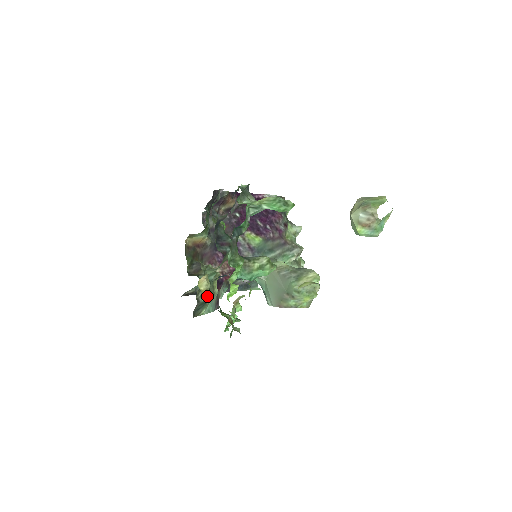
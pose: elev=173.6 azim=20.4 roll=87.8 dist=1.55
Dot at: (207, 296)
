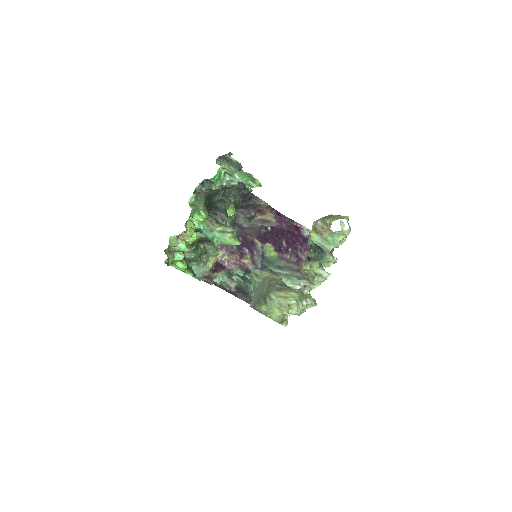
Dot at: (194, 257)
